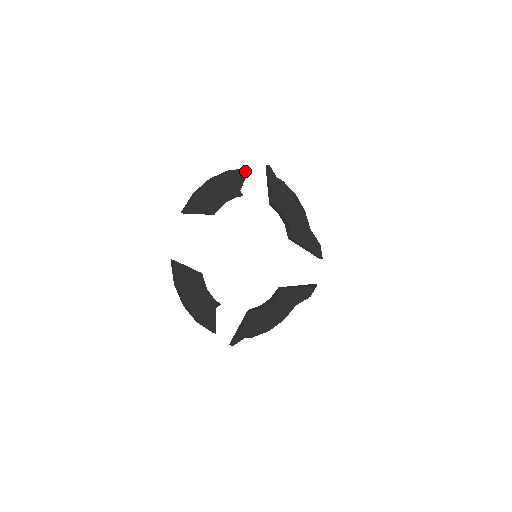
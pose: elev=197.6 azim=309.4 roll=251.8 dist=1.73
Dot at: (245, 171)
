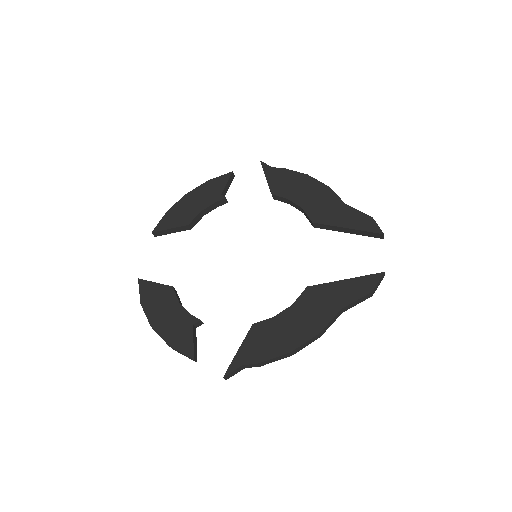
Dot at: (226, 176)
